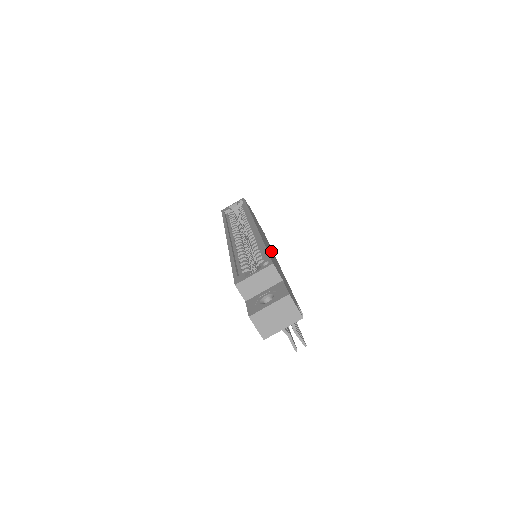
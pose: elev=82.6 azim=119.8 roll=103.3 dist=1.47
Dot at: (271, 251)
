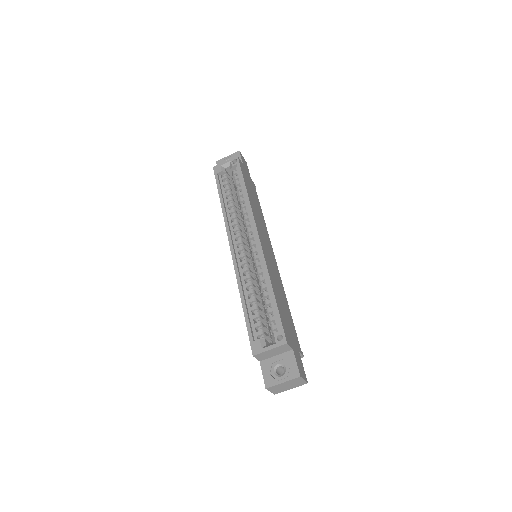
Dot at: (272, 258)
